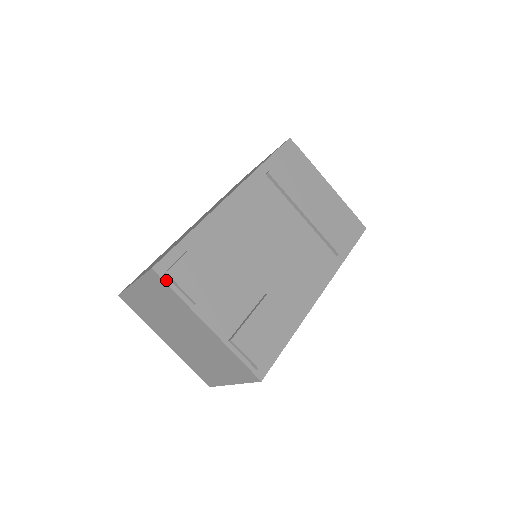
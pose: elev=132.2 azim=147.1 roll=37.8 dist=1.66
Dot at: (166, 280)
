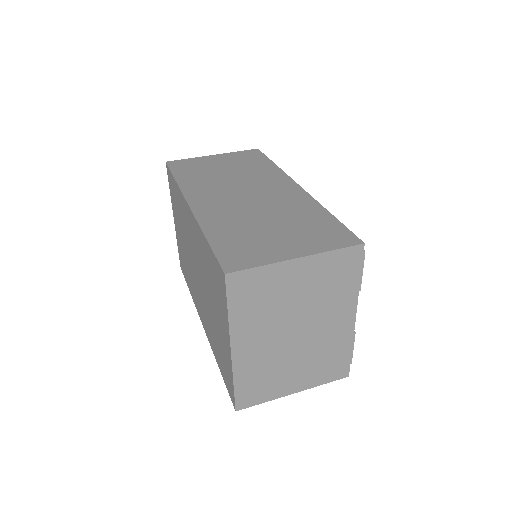
Dot at: (361, 260)
